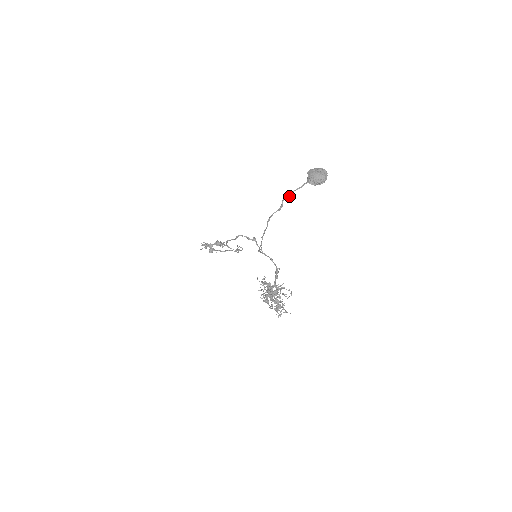
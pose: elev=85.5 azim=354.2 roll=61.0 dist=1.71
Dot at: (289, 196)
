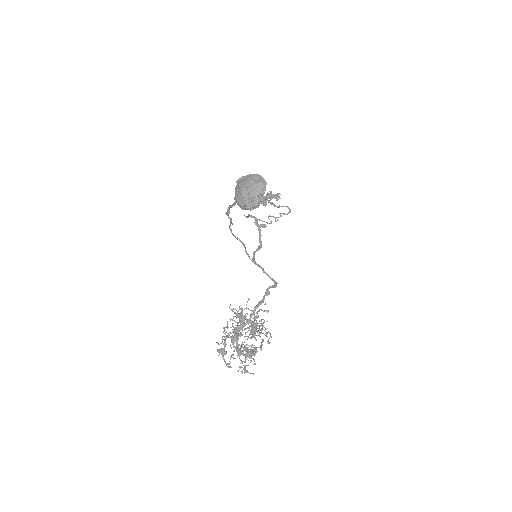
Dot at: (227, 213)
